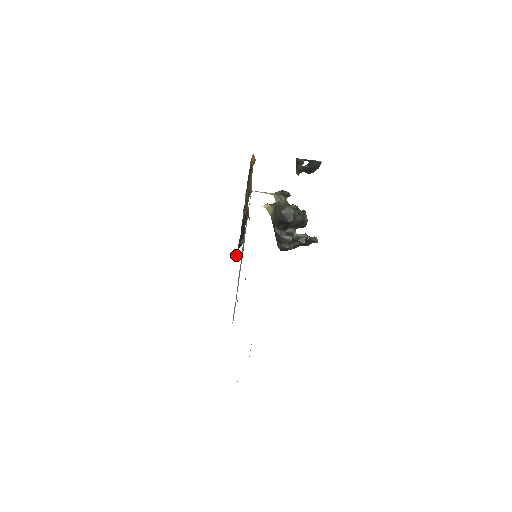
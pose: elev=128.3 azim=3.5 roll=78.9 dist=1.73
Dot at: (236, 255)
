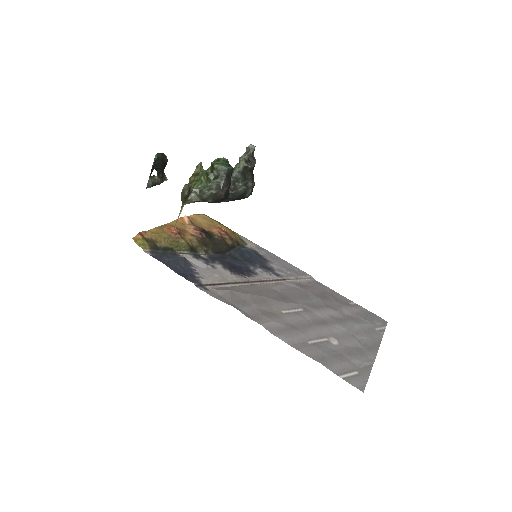
Dot at: (242, 248)
